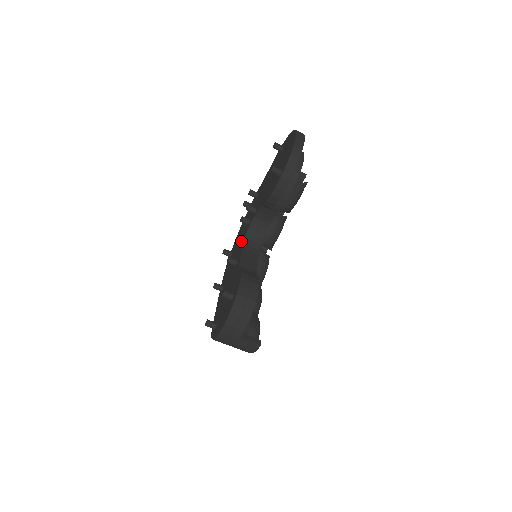
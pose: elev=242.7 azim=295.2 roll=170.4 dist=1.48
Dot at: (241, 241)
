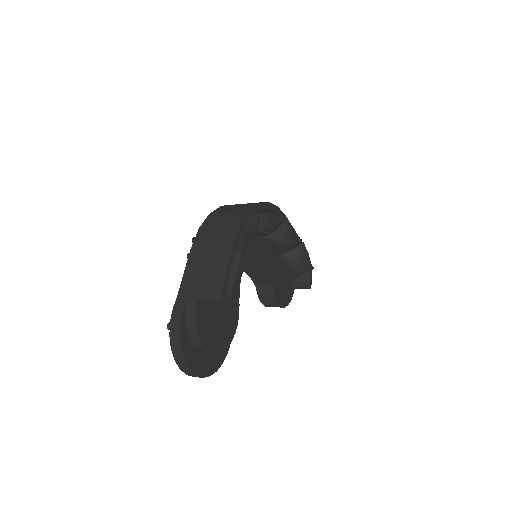
Dot at: occluded
